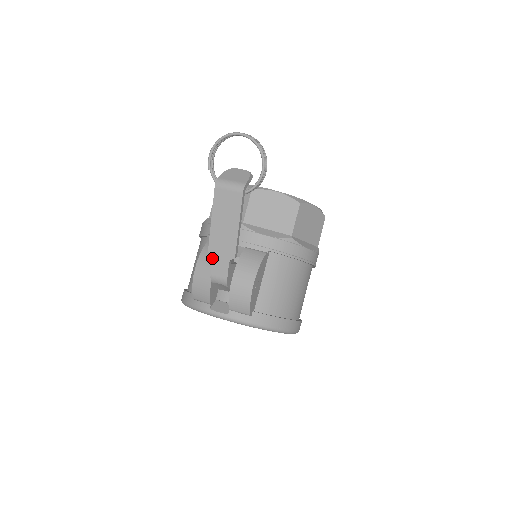
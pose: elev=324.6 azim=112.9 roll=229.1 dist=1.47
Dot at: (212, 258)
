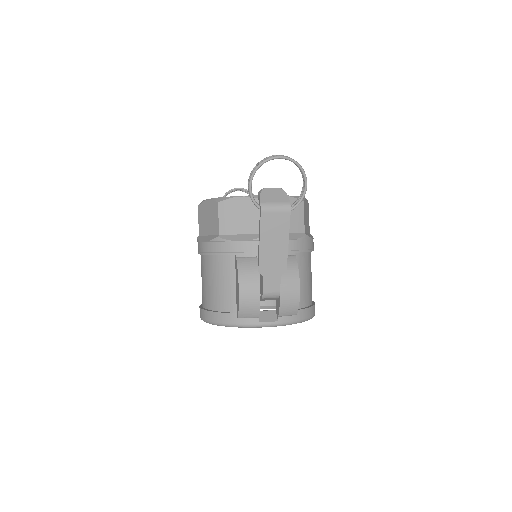
Dot at: (263, 277)
